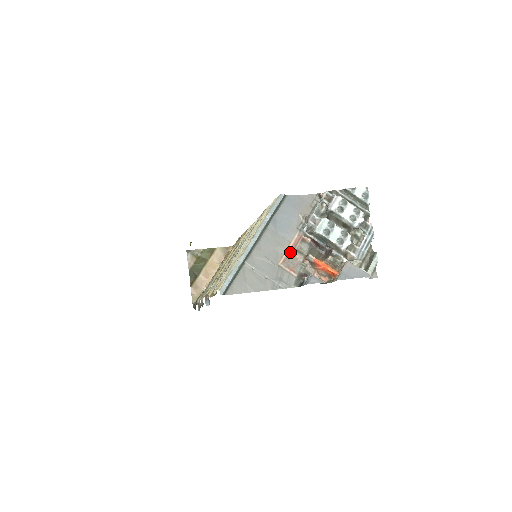
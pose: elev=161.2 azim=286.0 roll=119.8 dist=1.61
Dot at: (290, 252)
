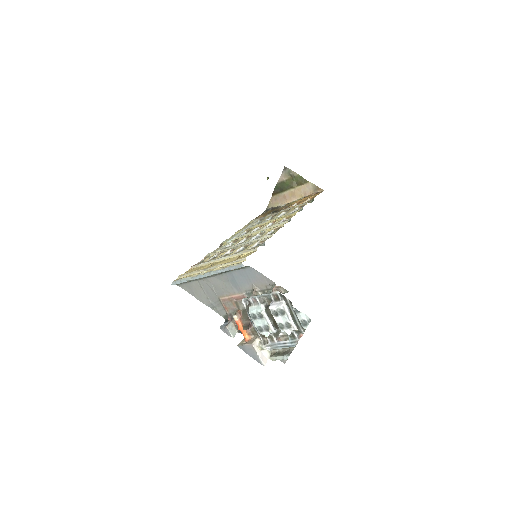
Dot at: (231, 299)
